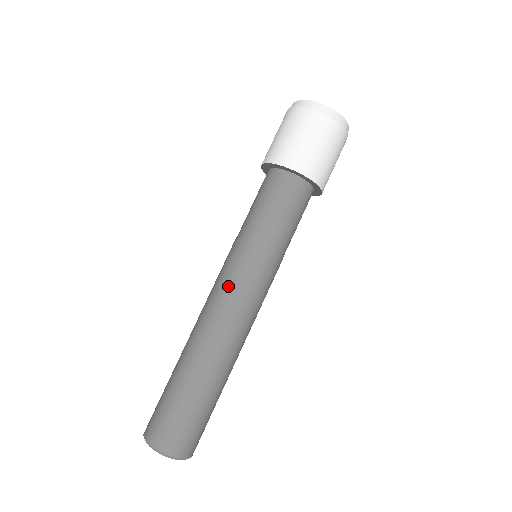
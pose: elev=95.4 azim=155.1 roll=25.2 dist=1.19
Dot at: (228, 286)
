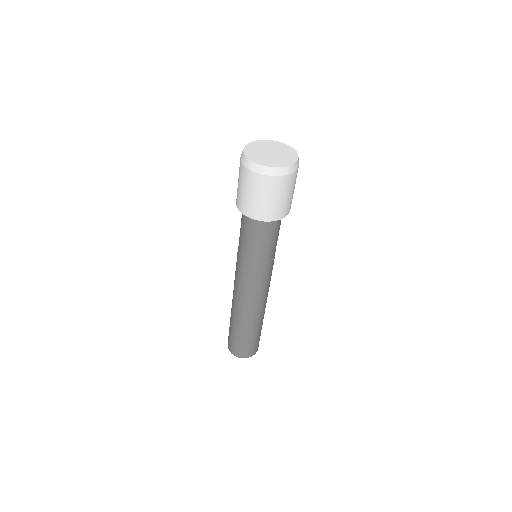
Dot at: (261, 289)
